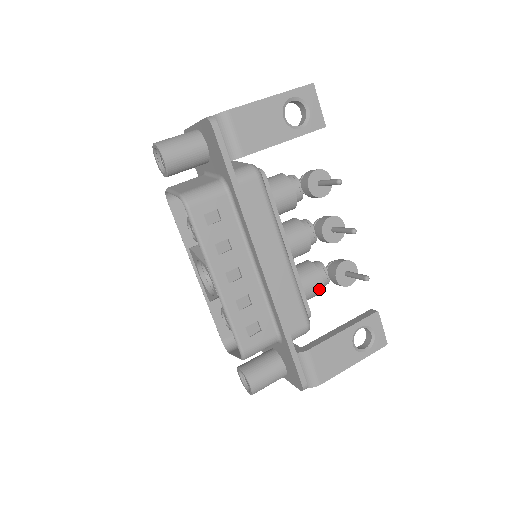
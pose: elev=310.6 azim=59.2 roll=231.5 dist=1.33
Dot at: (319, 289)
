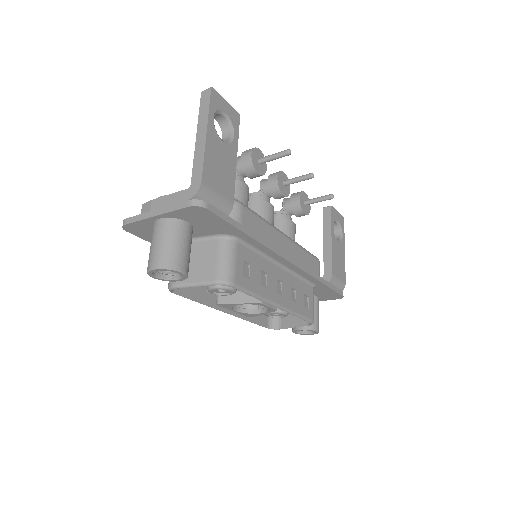
Dot at: (295, 230)
